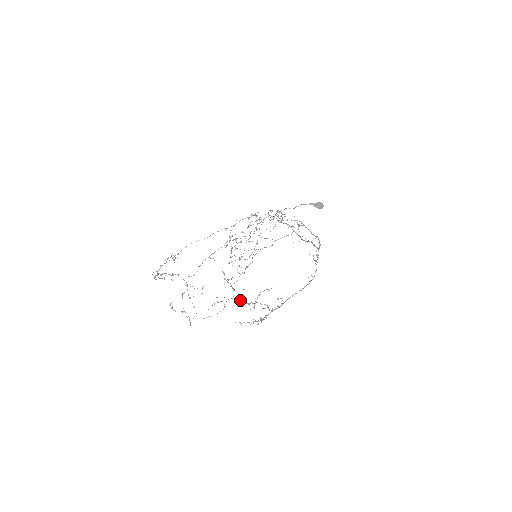
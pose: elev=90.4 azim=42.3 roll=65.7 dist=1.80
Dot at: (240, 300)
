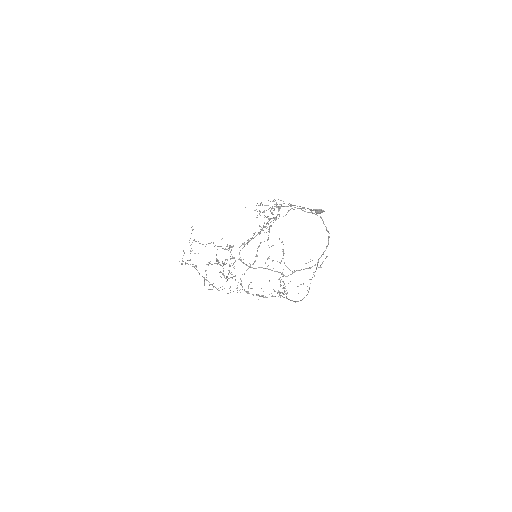
Dot at: (248, 292)
